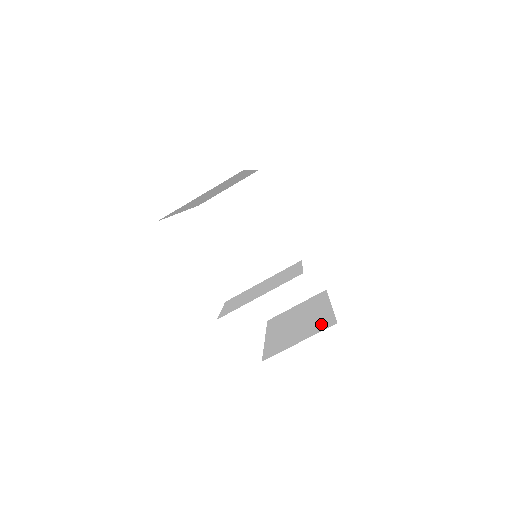
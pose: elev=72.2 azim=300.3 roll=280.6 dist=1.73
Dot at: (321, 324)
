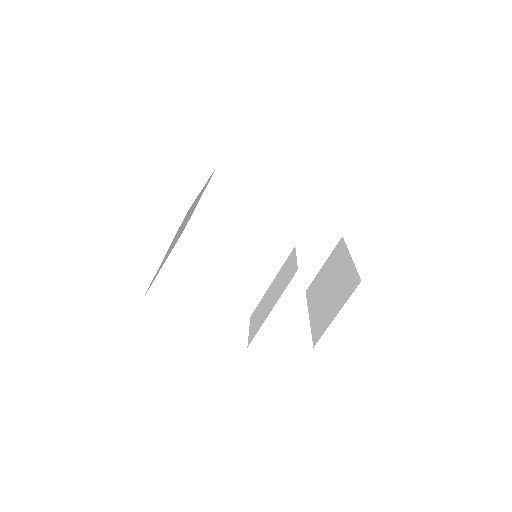
Dot at: (348, 286)
